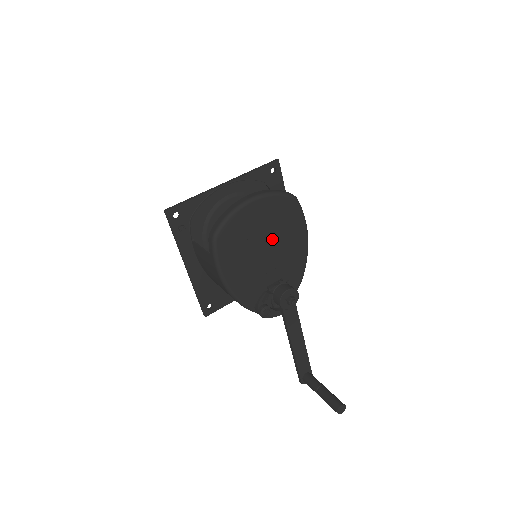
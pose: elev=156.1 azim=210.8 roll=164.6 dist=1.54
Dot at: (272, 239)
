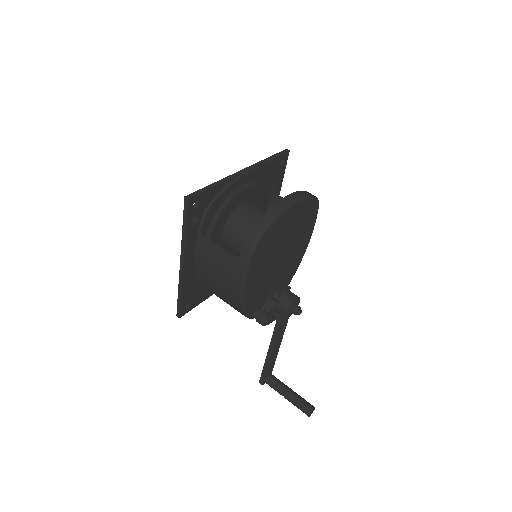
Dot at: (290, 244)
